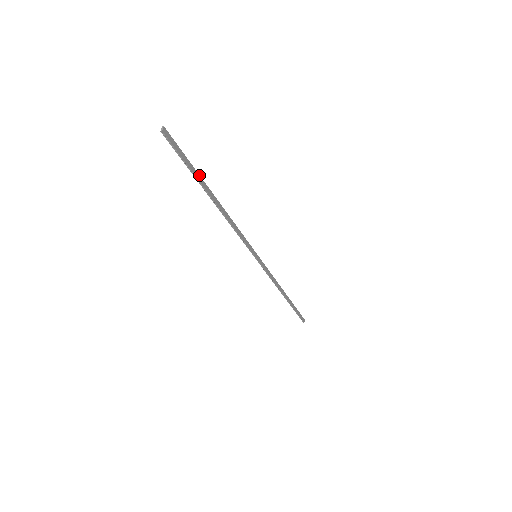
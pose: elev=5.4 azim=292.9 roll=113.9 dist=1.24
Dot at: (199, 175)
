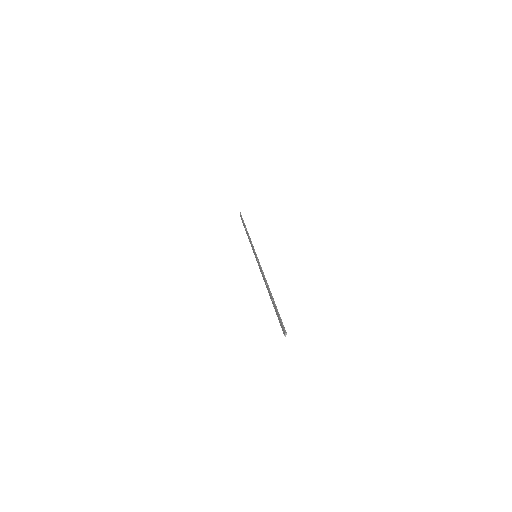
Dot at: occluded
